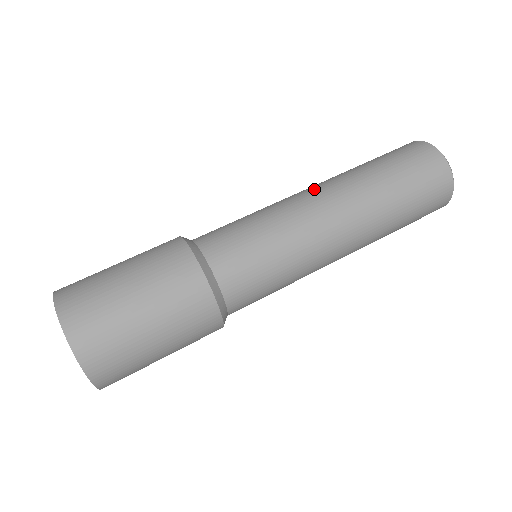
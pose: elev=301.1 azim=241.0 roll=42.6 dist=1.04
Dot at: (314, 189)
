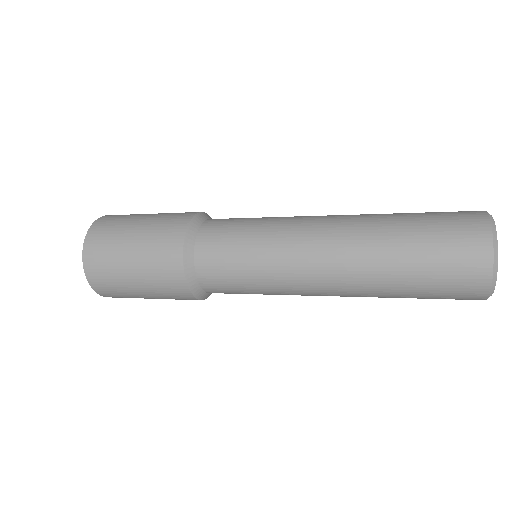
Dot at: (328, 216)
